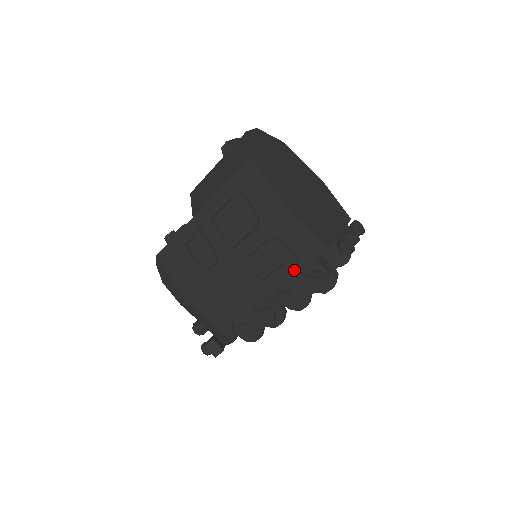
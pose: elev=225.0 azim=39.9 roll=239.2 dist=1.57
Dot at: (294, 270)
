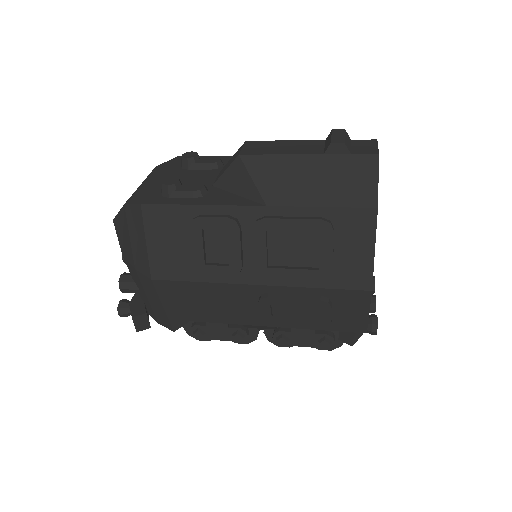
Dot at: occluded
